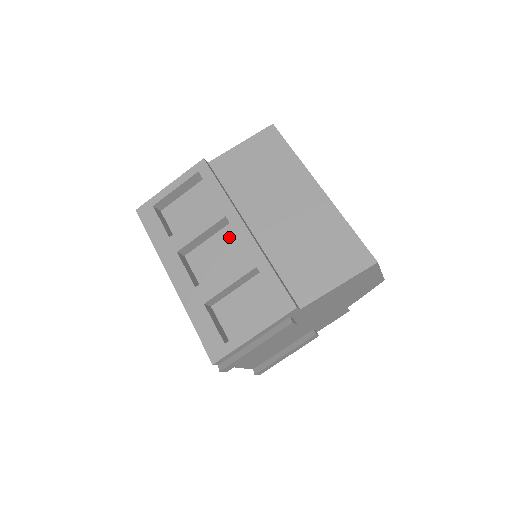
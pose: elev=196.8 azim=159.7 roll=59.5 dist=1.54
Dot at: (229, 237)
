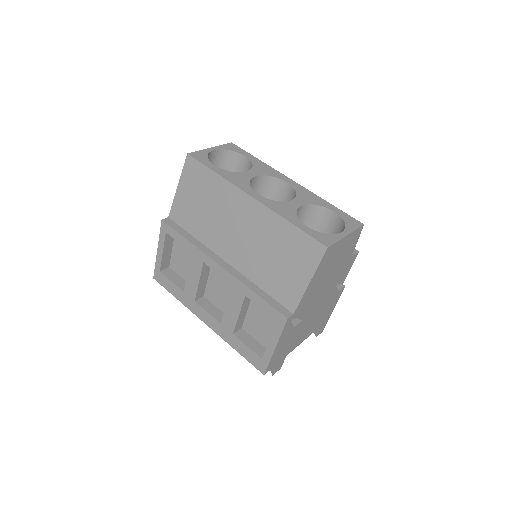
Dot at: occluded
